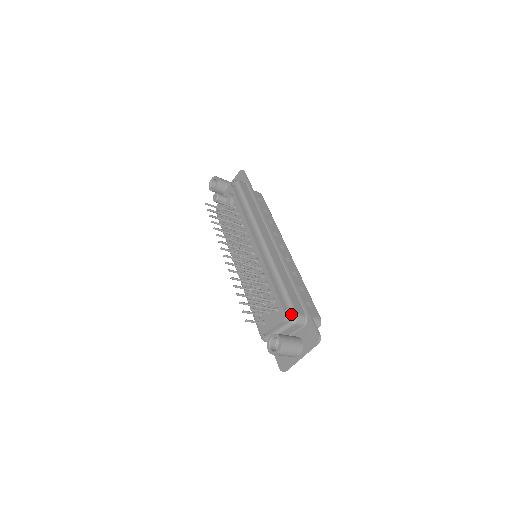
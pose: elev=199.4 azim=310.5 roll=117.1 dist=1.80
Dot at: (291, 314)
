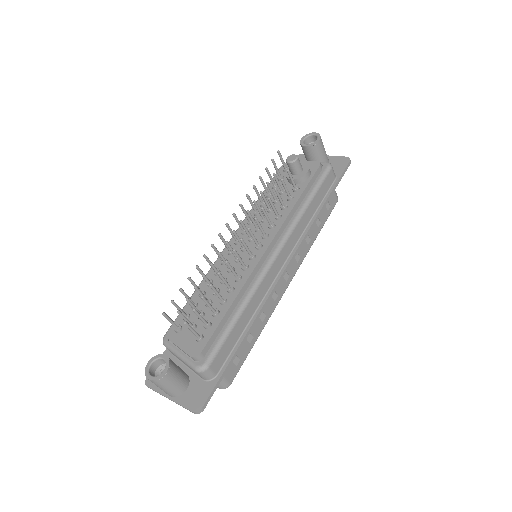
Dot at: (204, 361)
